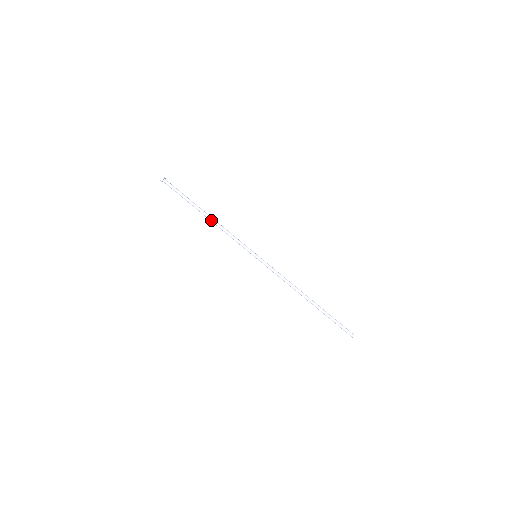
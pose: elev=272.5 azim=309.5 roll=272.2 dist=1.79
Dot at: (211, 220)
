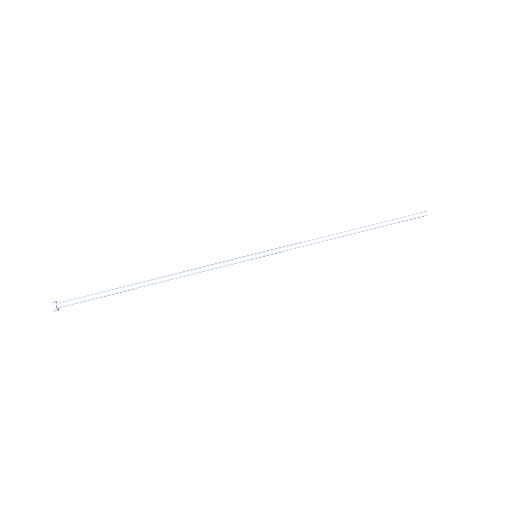
Dot at: (165, 277)
